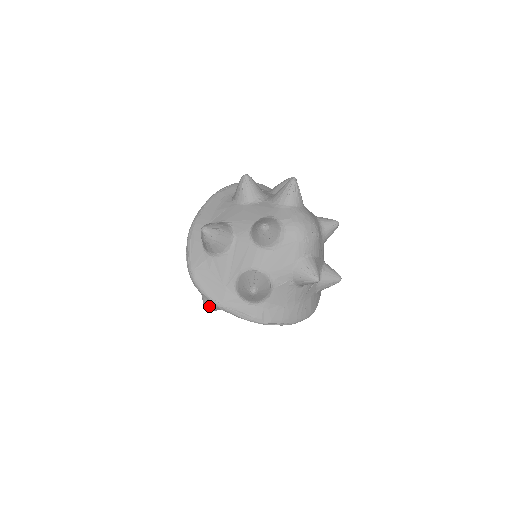
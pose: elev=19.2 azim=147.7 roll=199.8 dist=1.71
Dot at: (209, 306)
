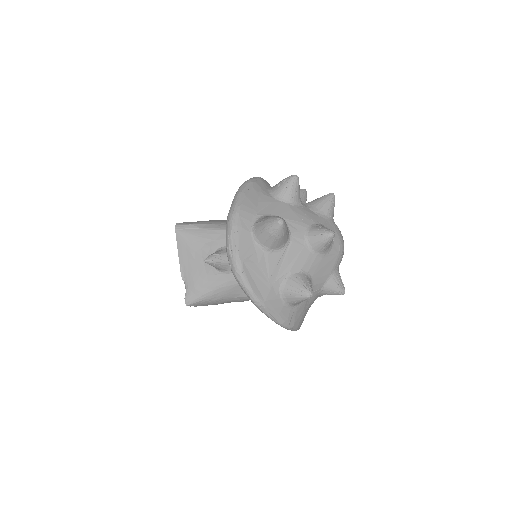
Dot at: (196, 301)
